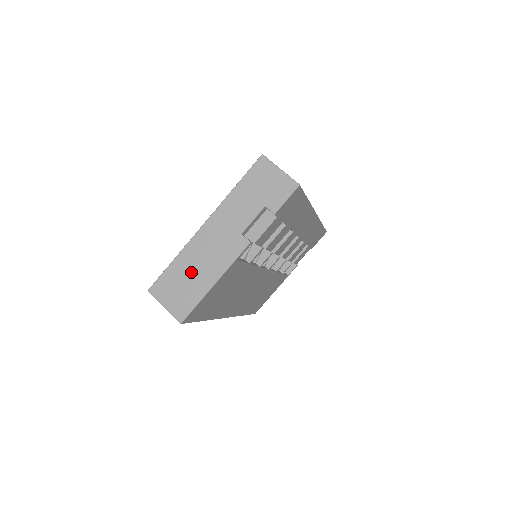
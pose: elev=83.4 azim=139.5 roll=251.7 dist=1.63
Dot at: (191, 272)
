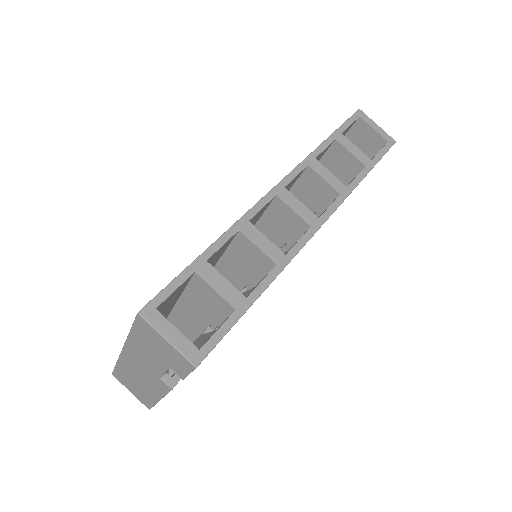
Dot at: (135, 381)
